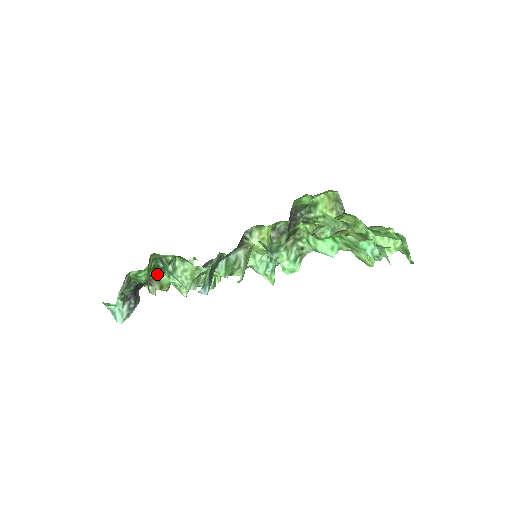
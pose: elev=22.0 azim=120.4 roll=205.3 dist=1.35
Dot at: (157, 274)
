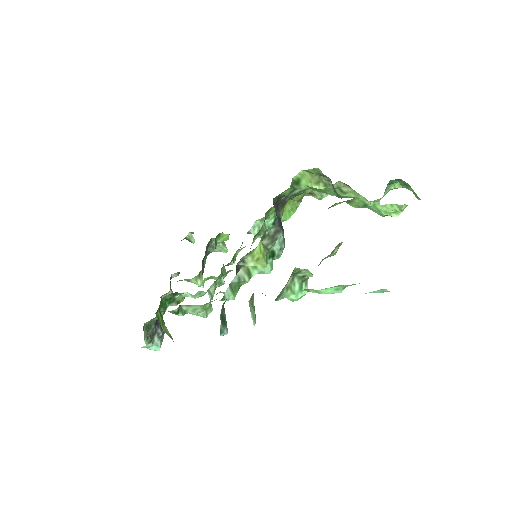
Dot at: (169, 304)
